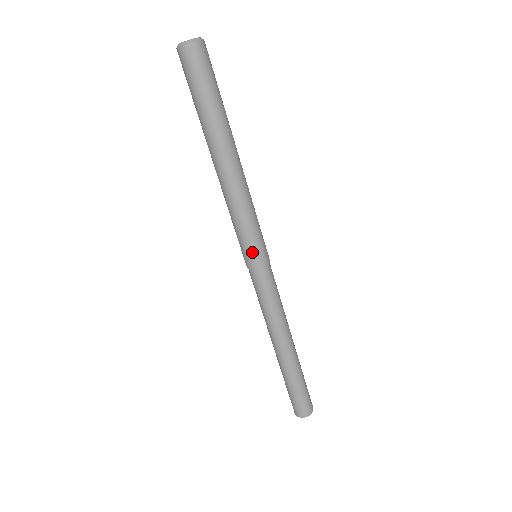
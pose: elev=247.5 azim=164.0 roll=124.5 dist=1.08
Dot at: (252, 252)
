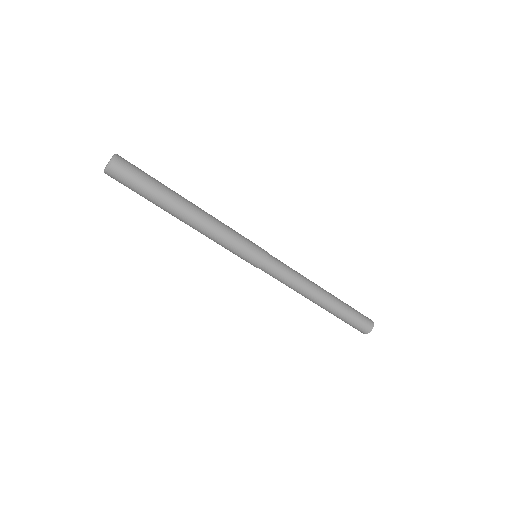
Dot at: (253, 253)
